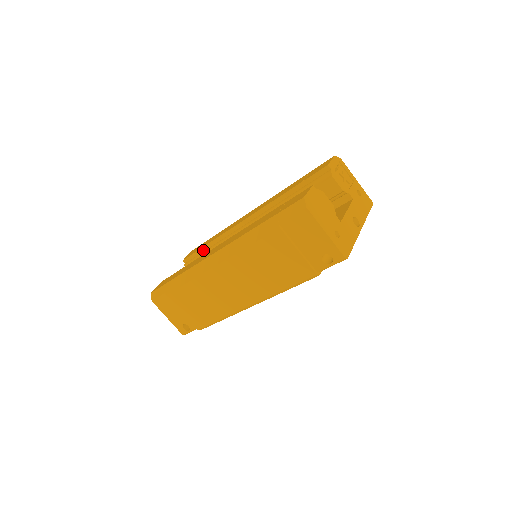
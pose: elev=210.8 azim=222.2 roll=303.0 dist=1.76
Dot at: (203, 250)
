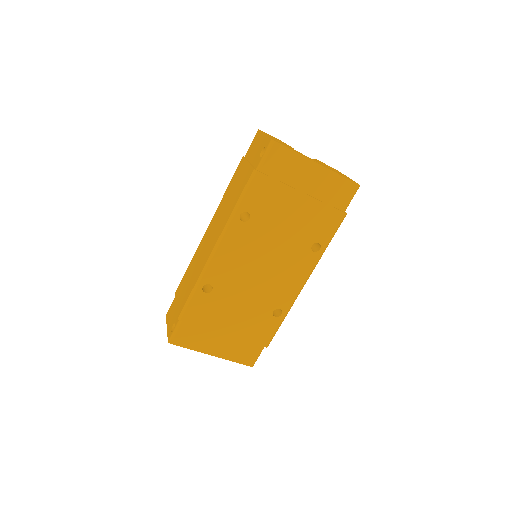
Dot at: occluded
